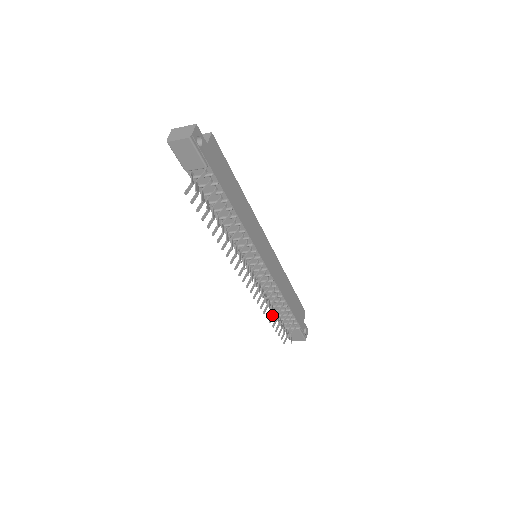
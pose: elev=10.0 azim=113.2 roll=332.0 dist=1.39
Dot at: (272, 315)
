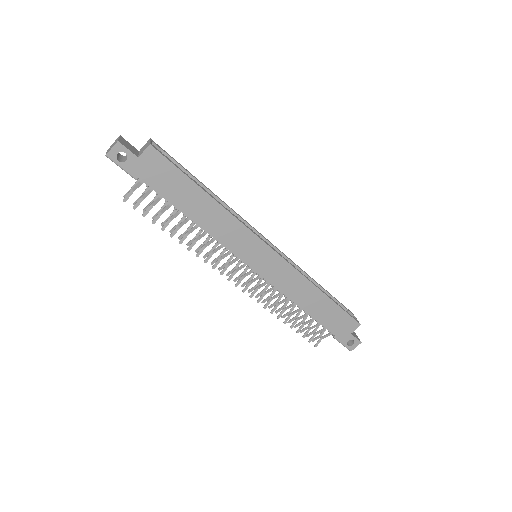
Dot at: (287, 312)
